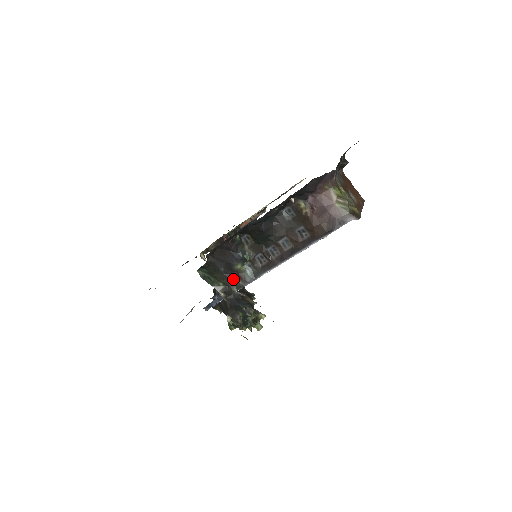
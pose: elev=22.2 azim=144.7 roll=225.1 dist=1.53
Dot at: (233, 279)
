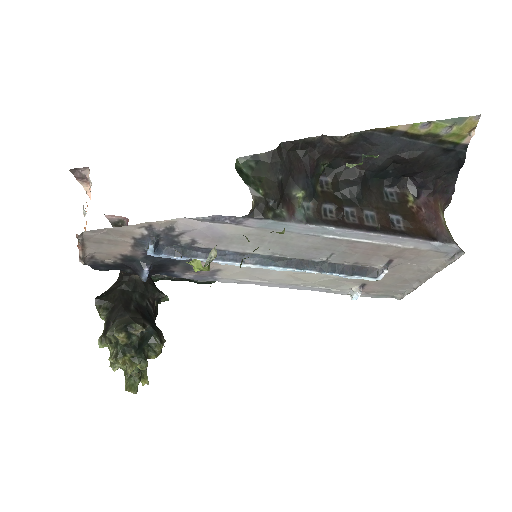
Dot at: (279, 201)
